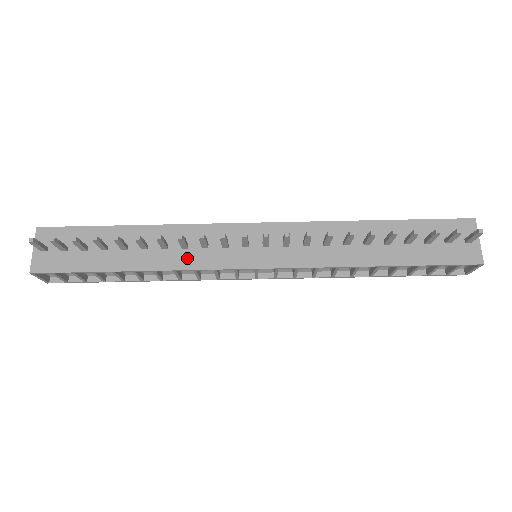
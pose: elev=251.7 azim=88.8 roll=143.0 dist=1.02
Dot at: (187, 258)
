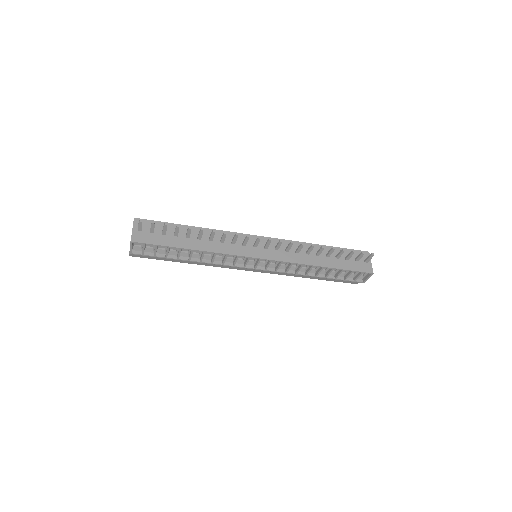
Dot at: (223, 248)
